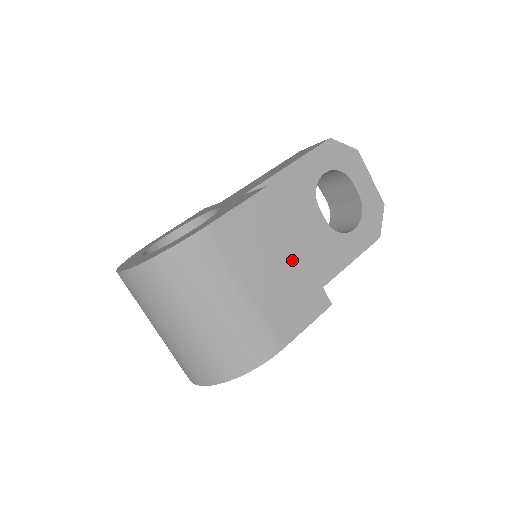
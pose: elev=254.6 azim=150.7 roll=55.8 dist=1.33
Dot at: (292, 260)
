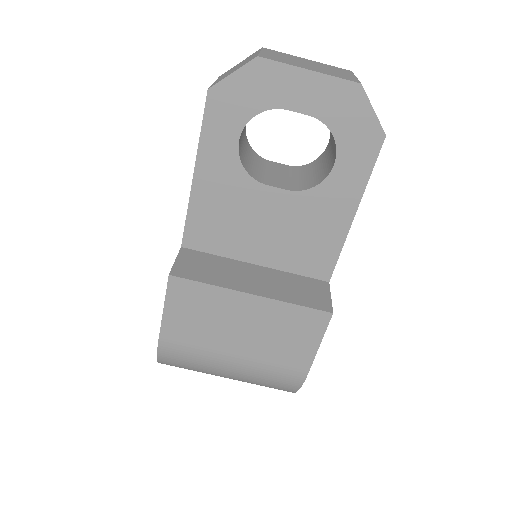
Dot at: (253, 310)
